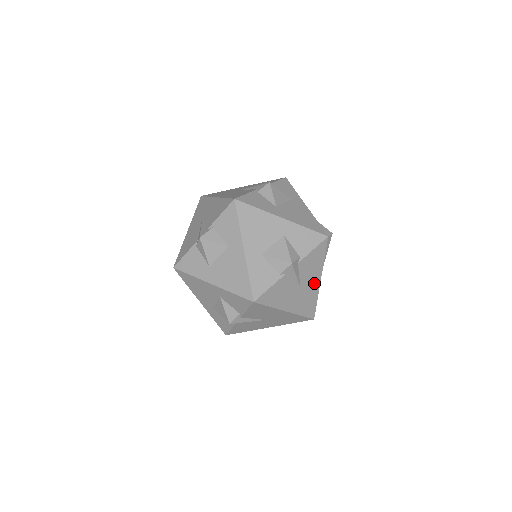
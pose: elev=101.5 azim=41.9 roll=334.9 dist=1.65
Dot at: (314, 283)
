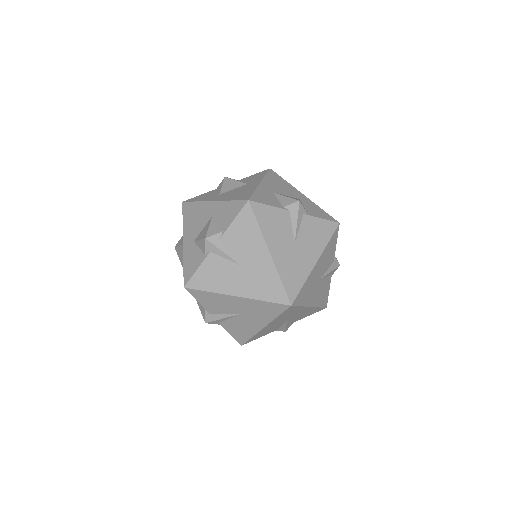
Dot at: (309, 257)
